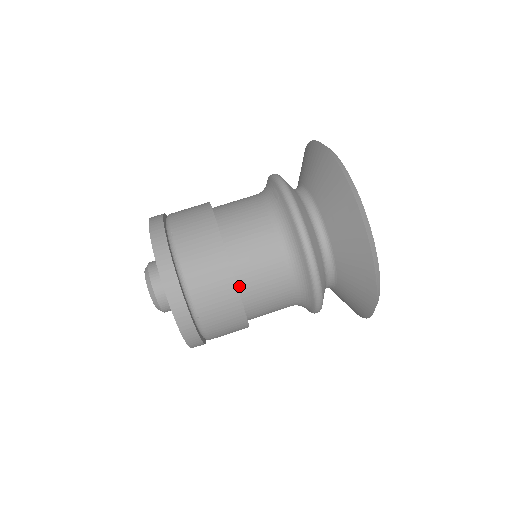
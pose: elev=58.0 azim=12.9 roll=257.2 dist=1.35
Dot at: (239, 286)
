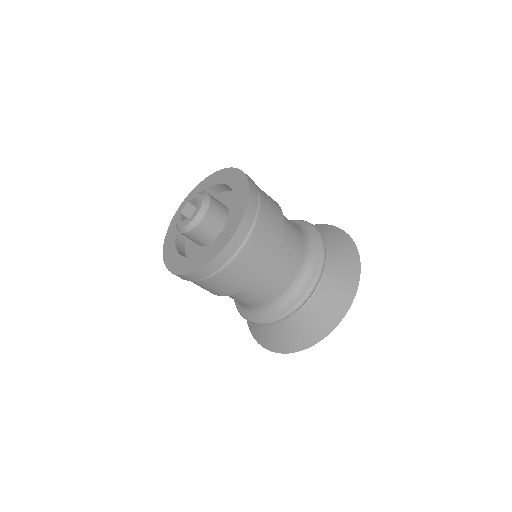
Dot at: occluded
